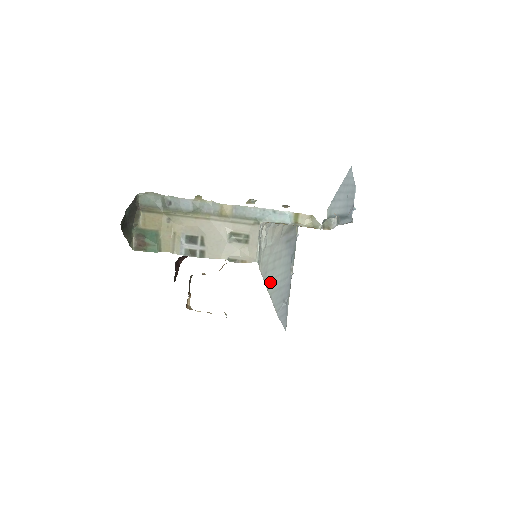
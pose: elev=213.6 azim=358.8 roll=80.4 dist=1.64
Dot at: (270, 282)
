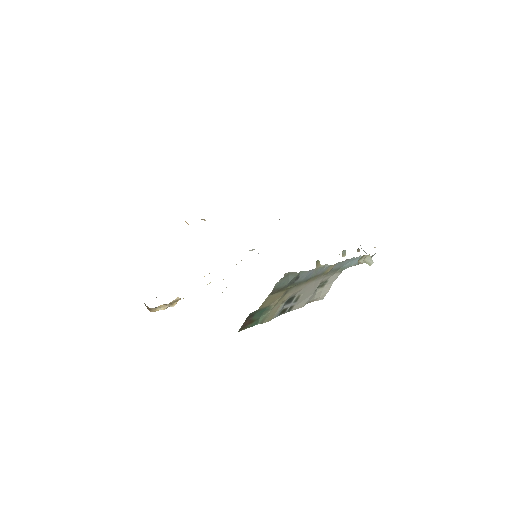
Dot at: occluded
